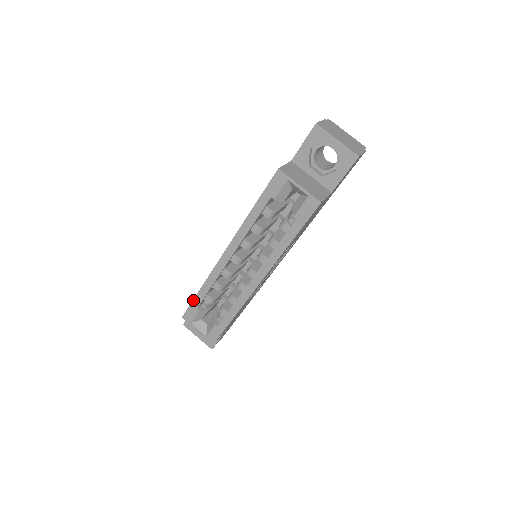
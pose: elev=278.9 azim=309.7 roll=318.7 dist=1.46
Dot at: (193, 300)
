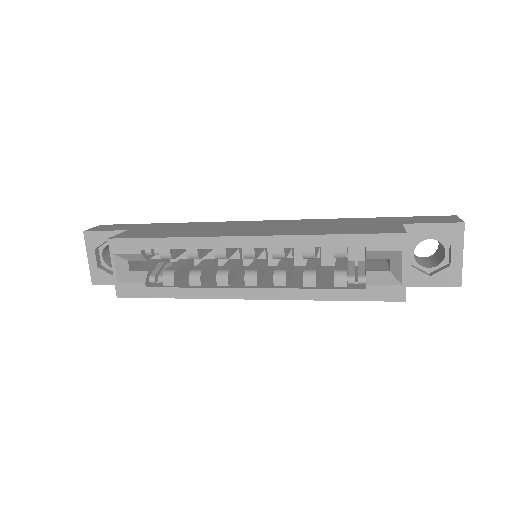
Dot at: (146, 238)
